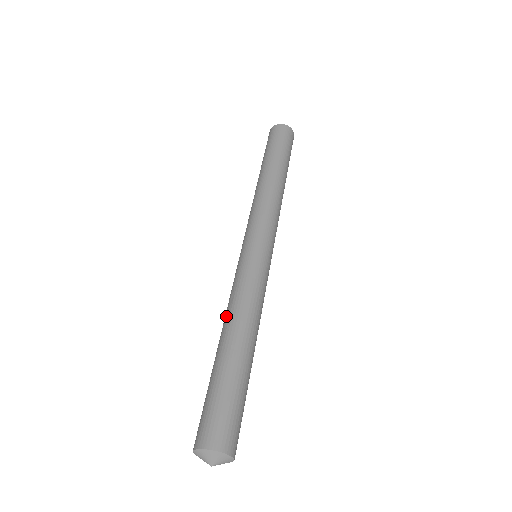
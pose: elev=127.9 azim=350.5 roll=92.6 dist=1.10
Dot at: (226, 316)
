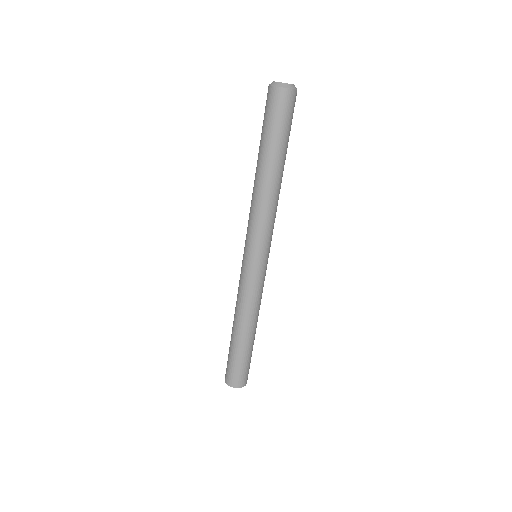
Dot at: (236, 312)
